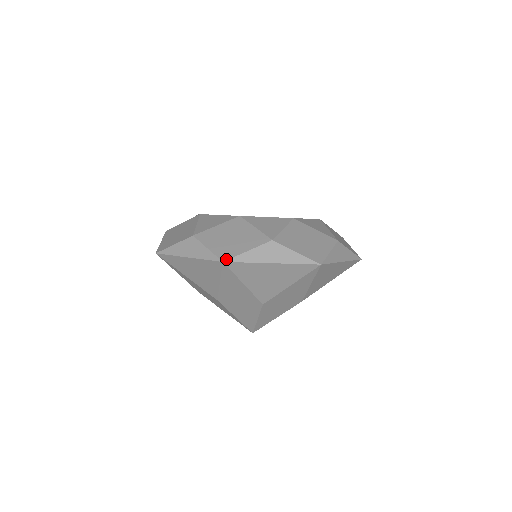
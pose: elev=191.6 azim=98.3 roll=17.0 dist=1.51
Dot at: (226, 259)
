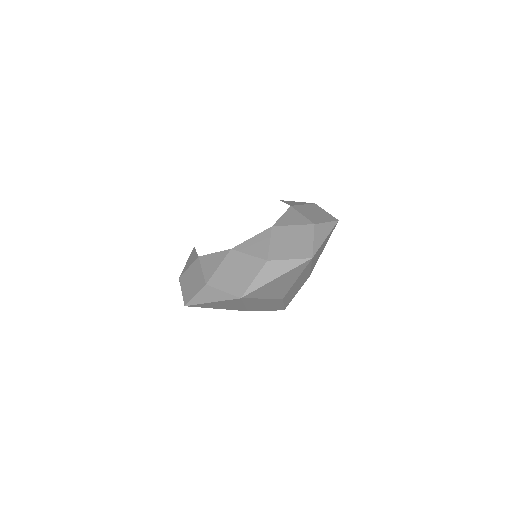
Dot at: (311, 255)
